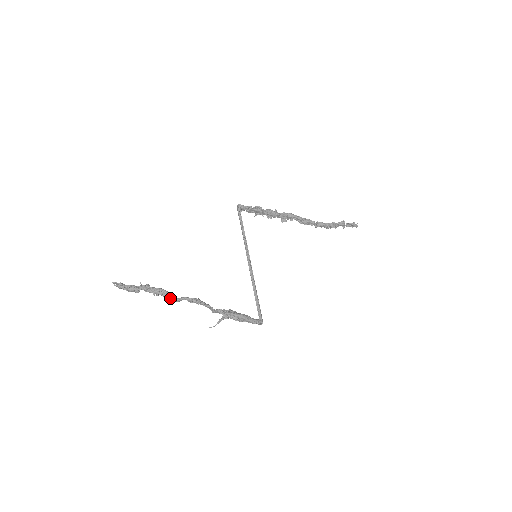
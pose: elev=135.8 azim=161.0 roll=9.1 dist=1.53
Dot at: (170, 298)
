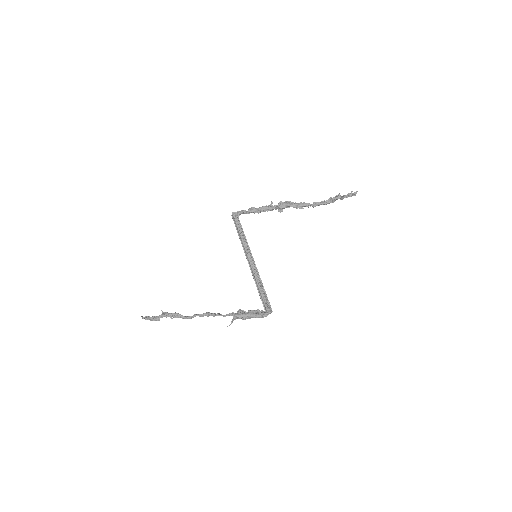
Dot at: occluded
